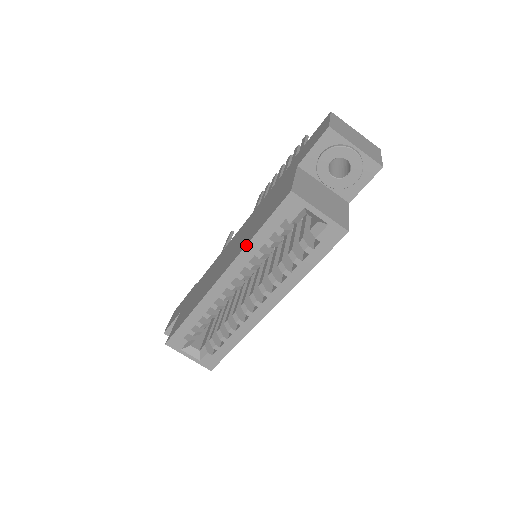
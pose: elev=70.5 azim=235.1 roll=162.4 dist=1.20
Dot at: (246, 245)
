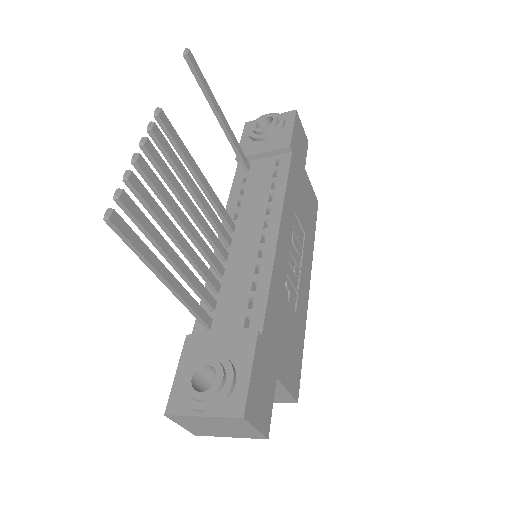
Dot at: occluded
